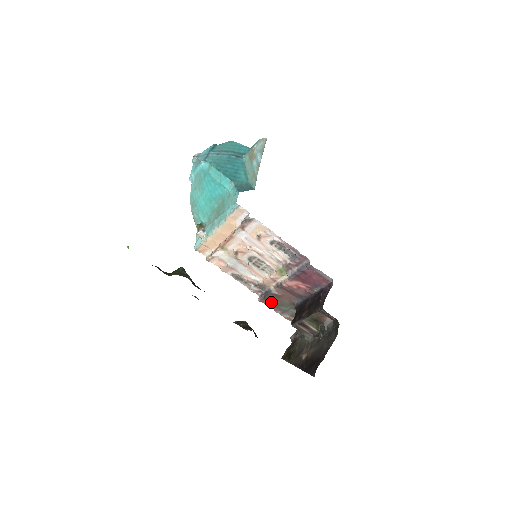
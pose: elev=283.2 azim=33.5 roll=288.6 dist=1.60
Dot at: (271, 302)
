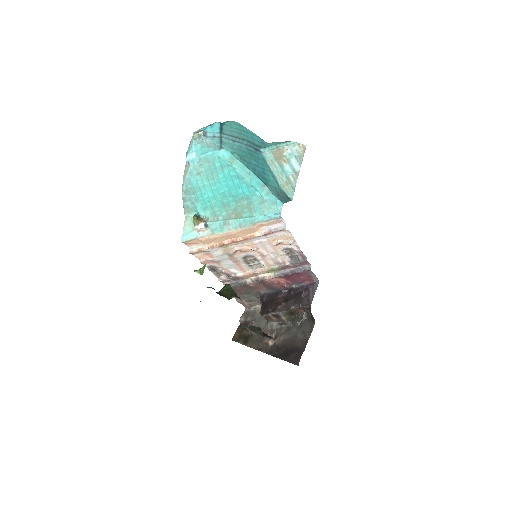
Dot at: (238, 291)
